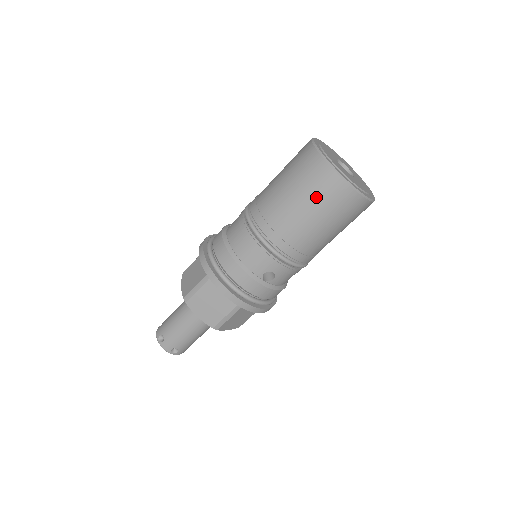
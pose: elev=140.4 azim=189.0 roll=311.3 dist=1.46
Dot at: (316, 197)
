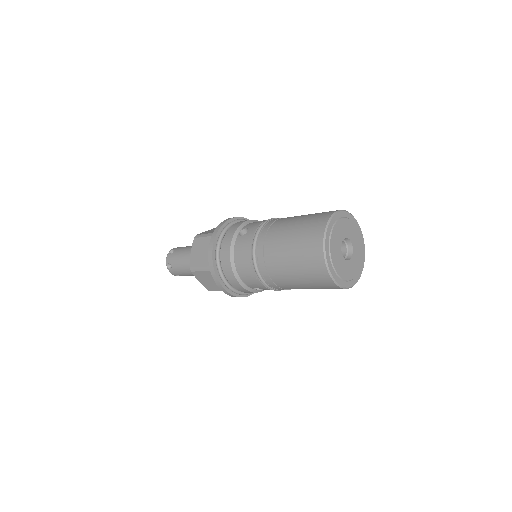
Dot at: (309, 278)
